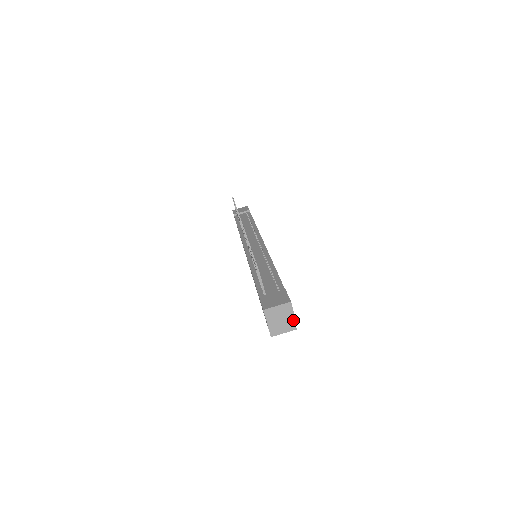
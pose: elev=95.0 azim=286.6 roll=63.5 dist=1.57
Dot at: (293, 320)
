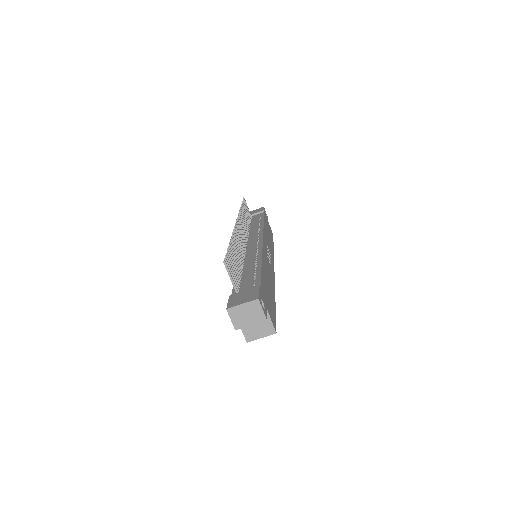
Dot at: (271, 322)
